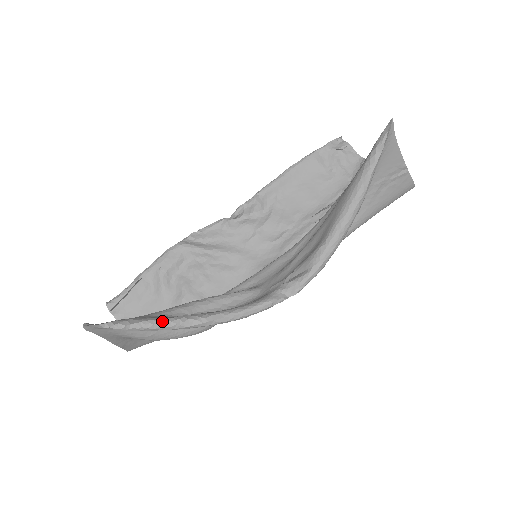
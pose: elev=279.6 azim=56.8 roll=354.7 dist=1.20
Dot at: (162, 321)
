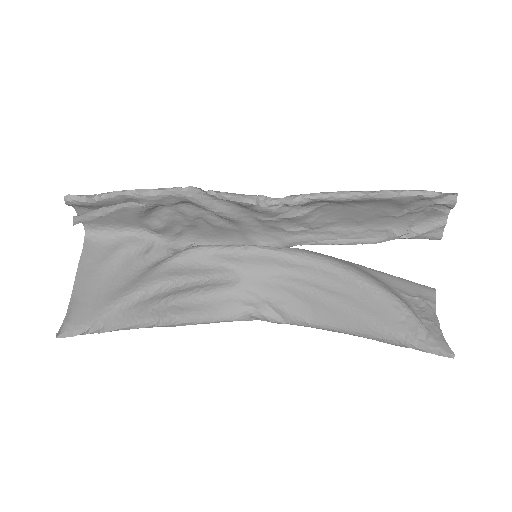
Dot at: (135, 328)
